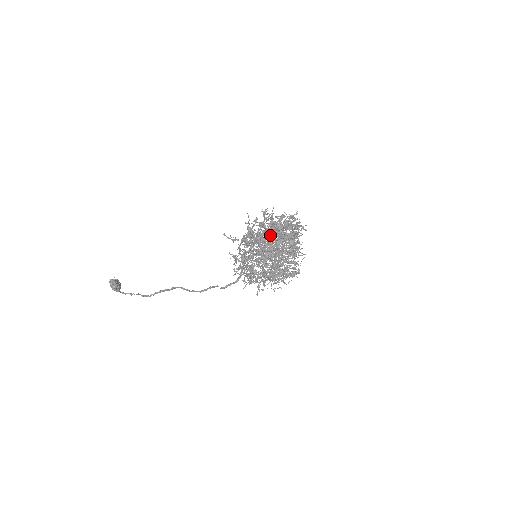
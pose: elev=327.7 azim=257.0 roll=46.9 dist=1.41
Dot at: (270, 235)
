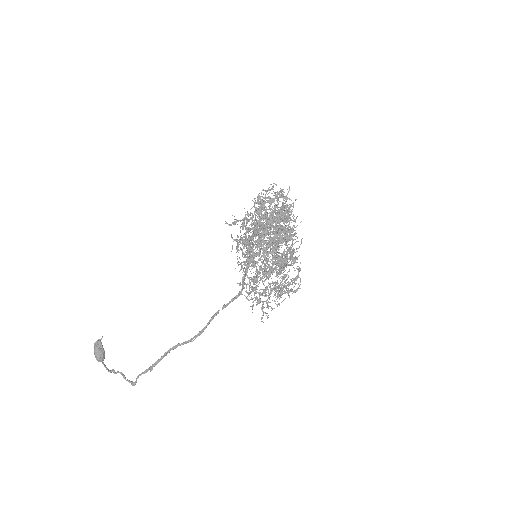
Dot at: occluded
